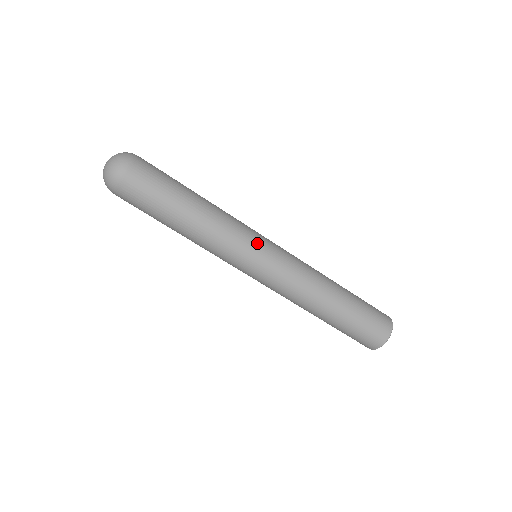
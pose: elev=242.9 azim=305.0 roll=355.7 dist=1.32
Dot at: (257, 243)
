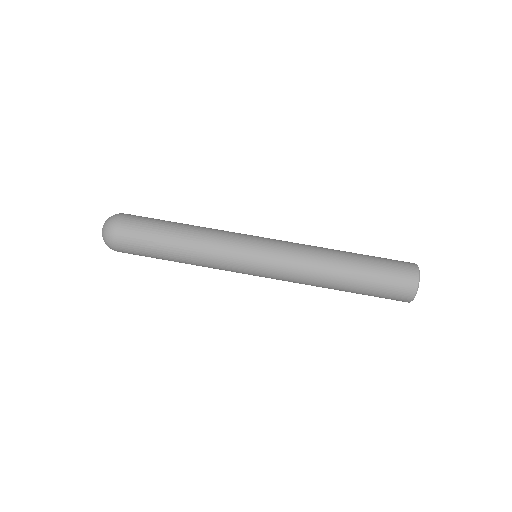
Dot at: occluded
